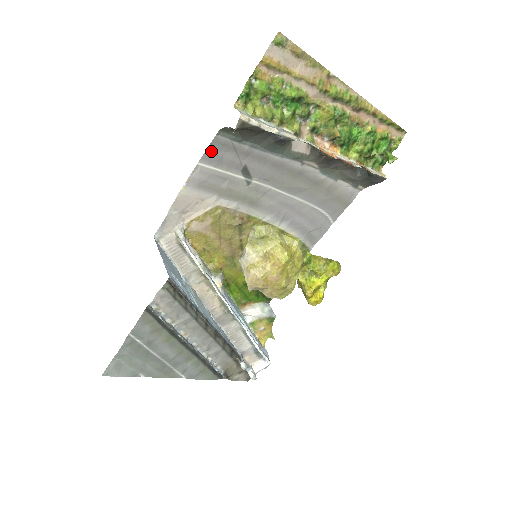
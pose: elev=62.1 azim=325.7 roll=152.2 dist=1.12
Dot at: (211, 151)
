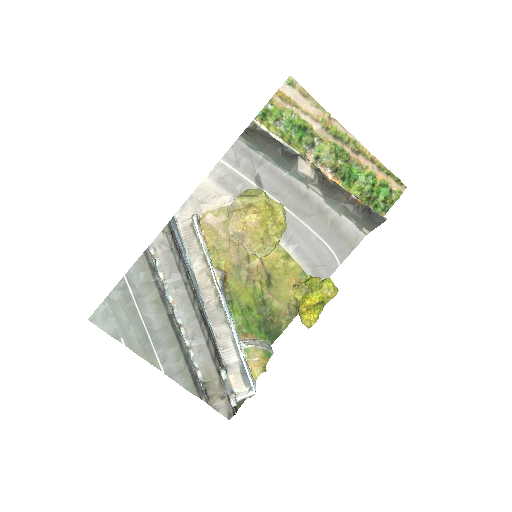
Dot at: (232, 152)
